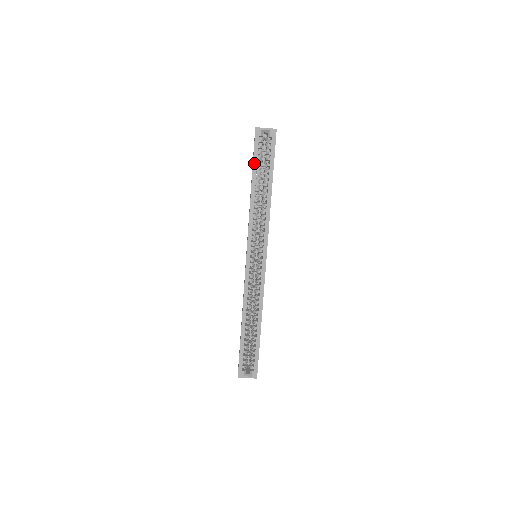
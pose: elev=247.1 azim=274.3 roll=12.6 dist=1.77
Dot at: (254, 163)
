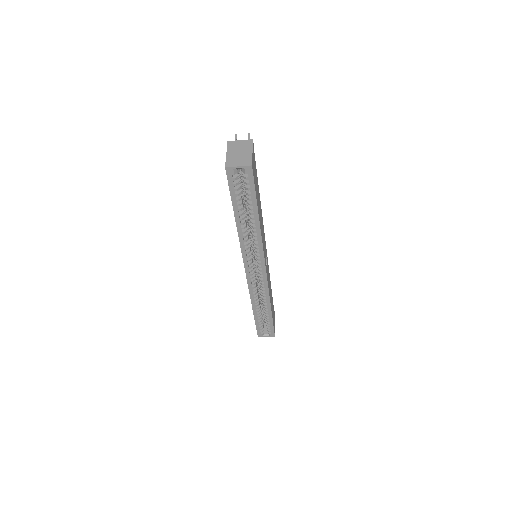
Dot at: (233, 200)
